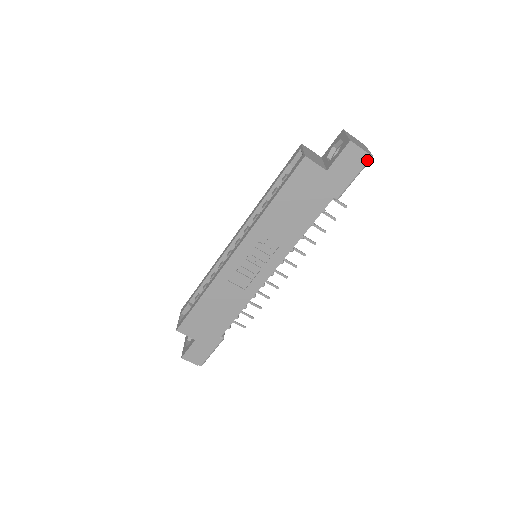
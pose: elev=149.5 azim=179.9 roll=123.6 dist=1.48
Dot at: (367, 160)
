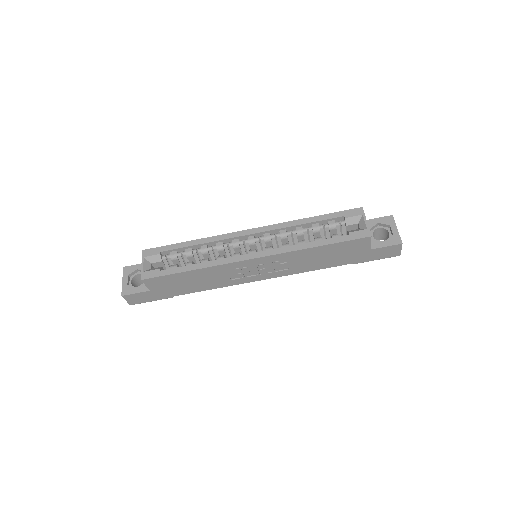
Dot at: (395, 256)
